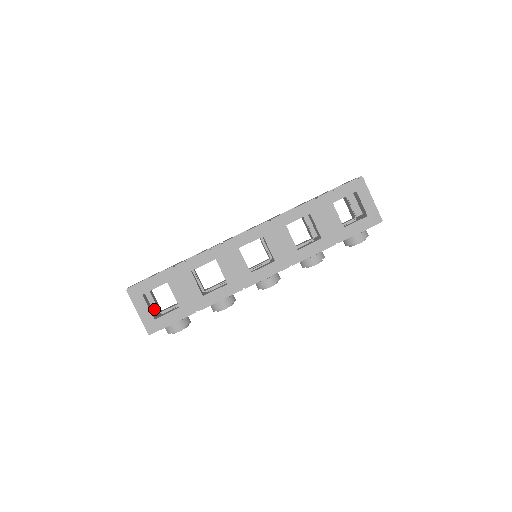
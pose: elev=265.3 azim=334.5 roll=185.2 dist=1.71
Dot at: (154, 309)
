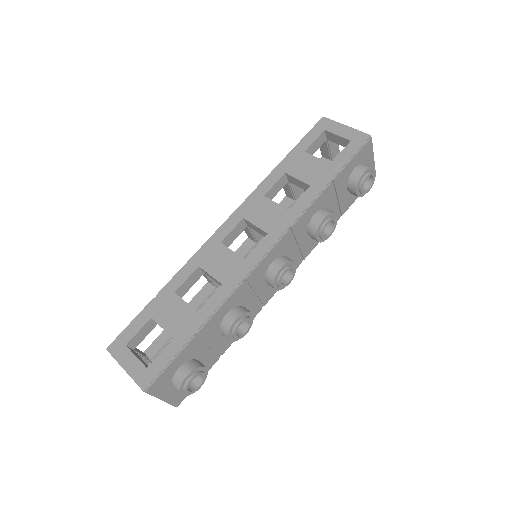
Dot at: occluded
